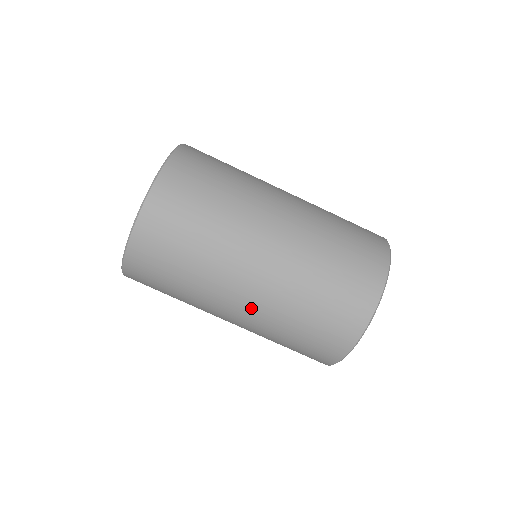
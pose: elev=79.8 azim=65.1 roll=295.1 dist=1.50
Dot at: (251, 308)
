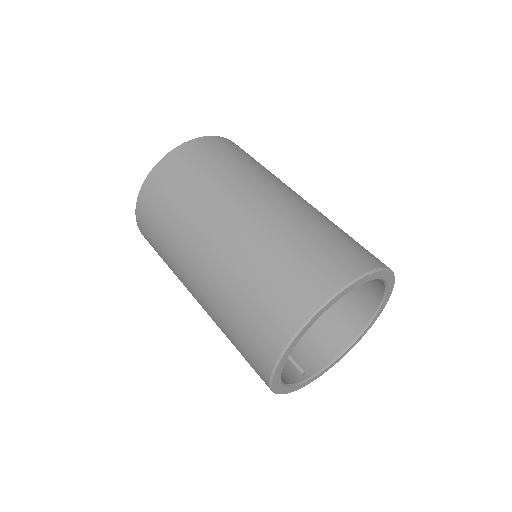
Dot at: (287, 201)
